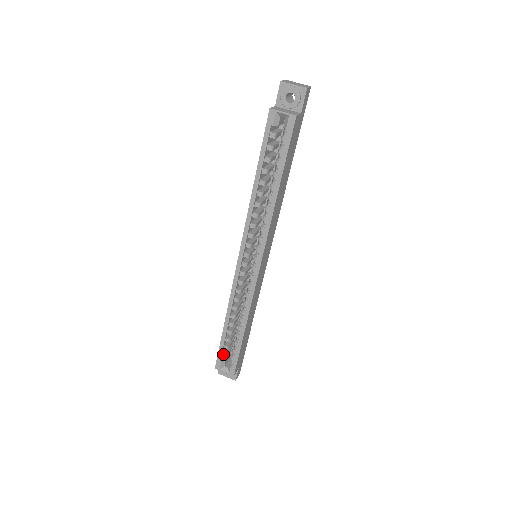
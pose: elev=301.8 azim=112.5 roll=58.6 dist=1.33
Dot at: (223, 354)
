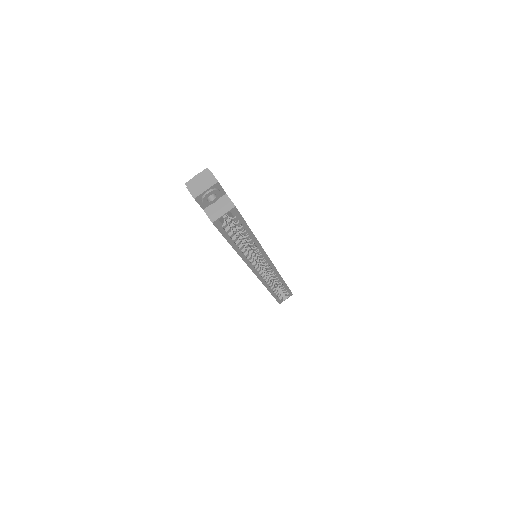
Dot at: occluded
